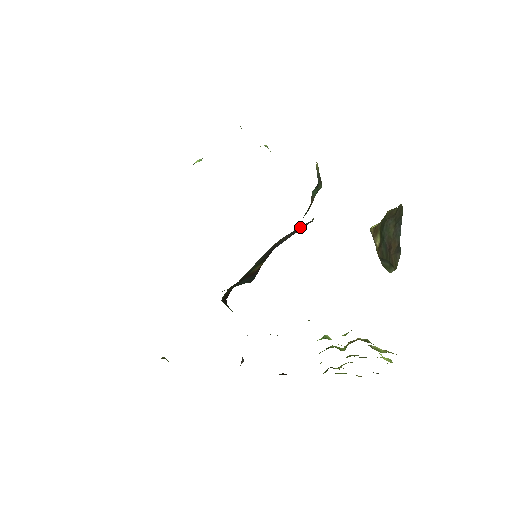
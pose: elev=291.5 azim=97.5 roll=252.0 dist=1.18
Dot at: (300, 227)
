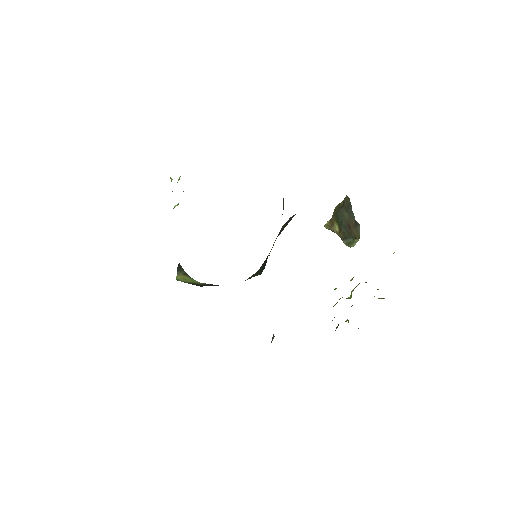
Dot at: (290, 219)
